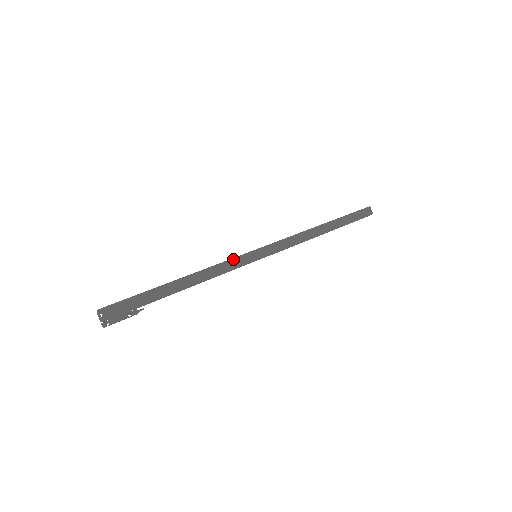
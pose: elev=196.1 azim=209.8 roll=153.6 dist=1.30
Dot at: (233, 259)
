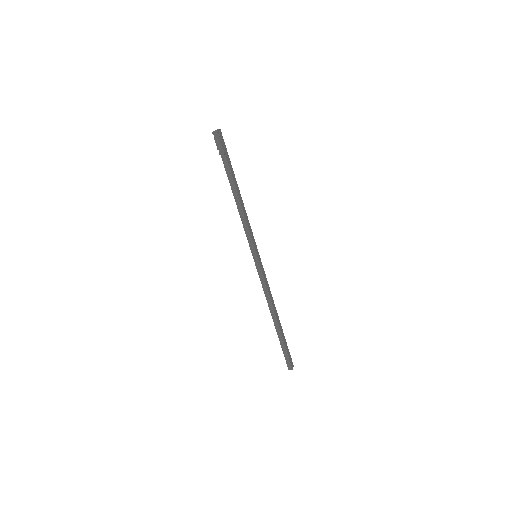
Dot at: occluded
